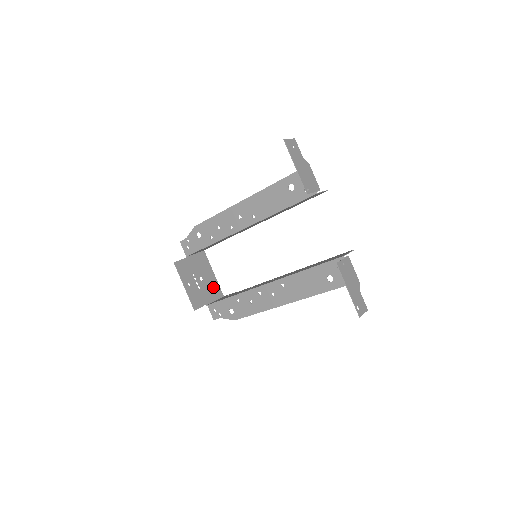
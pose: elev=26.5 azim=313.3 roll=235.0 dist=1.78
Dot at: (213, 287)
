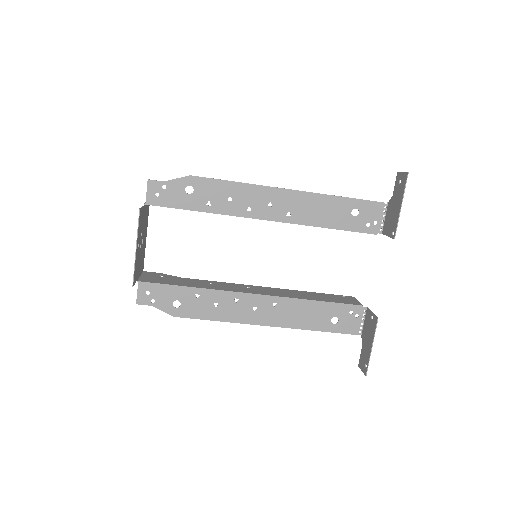
Dot at: (143, 256)
